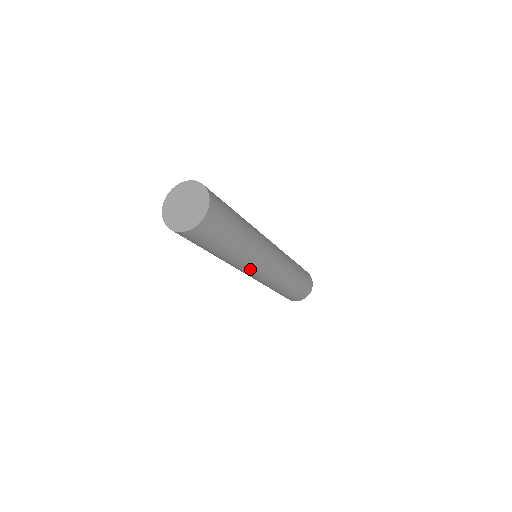
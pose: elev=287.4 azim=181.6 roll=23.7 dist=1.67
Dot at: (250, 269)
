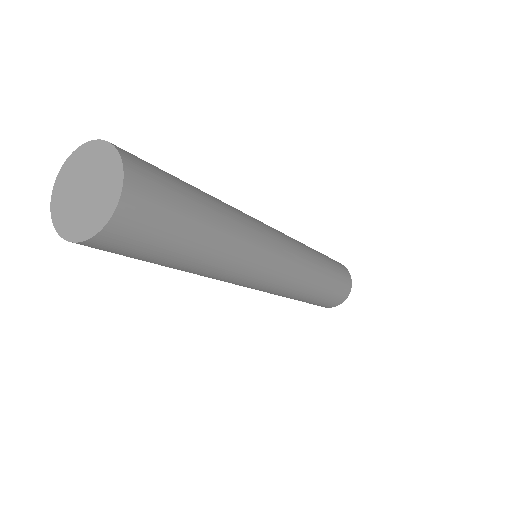
Dot at: (266, 255)
